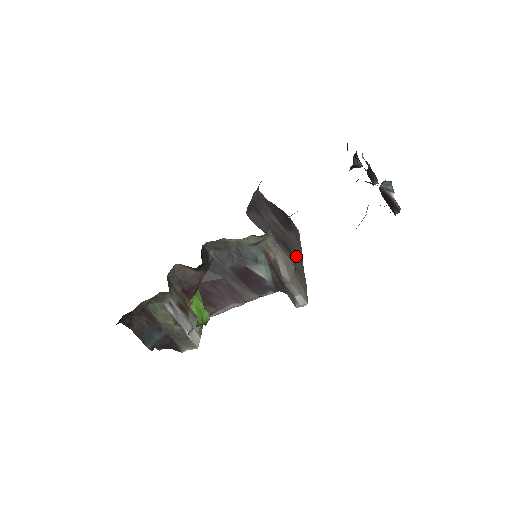
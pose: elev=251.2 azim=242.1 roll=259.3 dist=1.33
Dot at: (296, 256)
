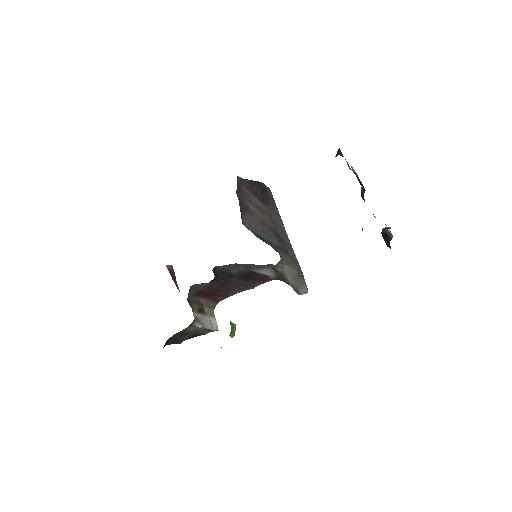
Dot at: (284, 237)
